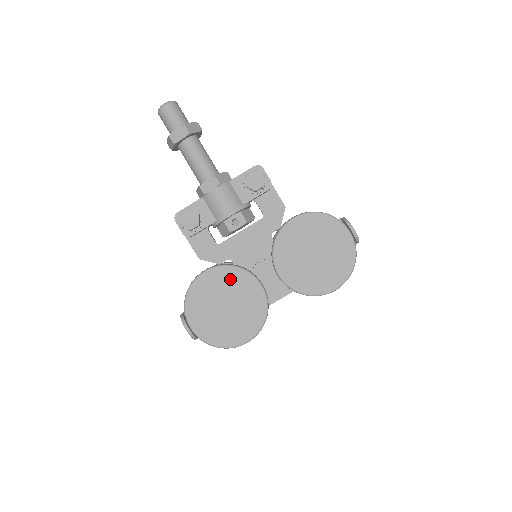
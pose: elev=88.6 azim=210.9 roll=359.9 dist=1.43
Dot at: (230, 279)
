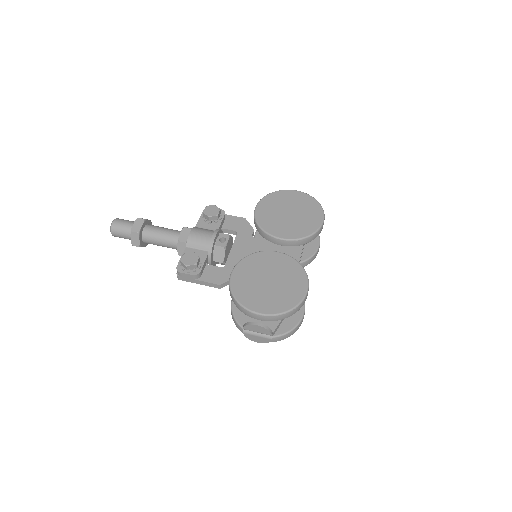
Dot at: (253, 264)
